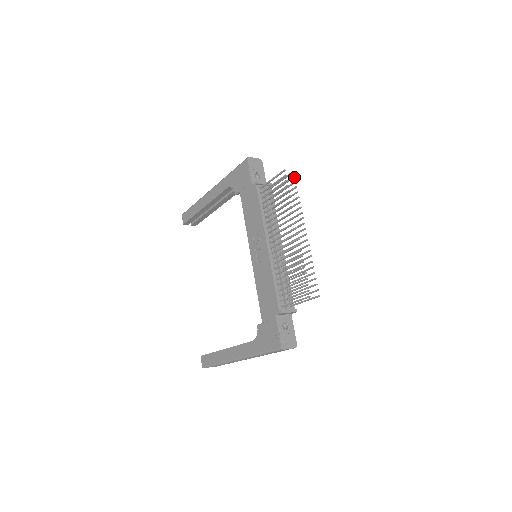
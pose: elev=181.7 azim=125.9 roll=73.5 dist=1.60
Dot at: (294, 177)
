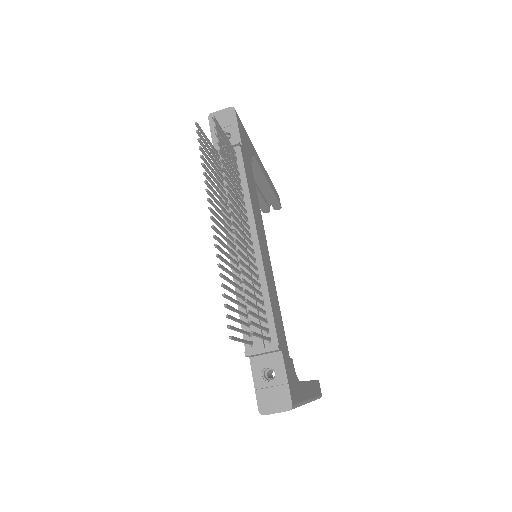
Dot at: (215, 127)
